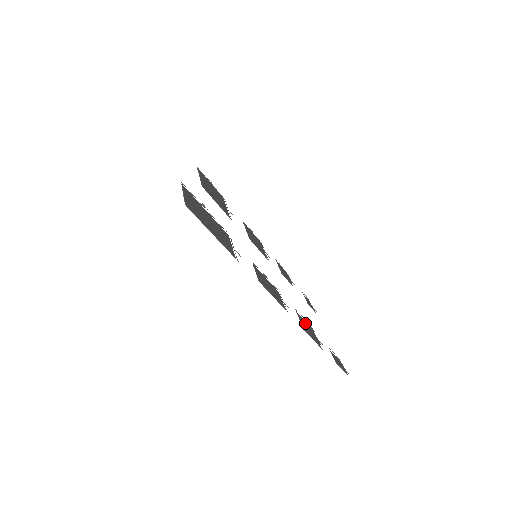
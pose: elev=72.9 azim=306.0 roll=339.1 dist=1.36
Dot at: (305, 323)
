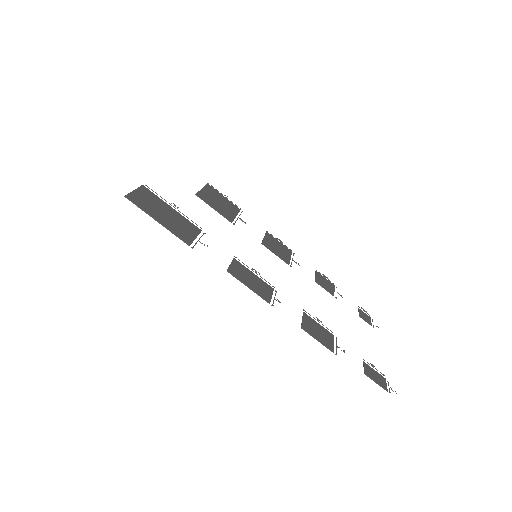
Dot at: (316, 325)
